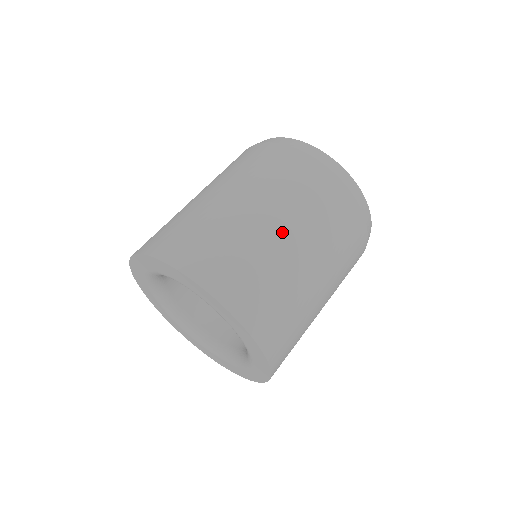
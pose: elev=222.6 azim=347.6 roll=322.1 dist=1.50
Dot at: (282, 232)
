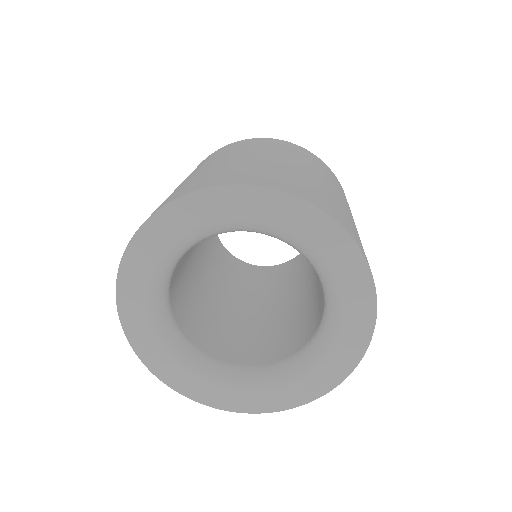
Dot at: occluded
